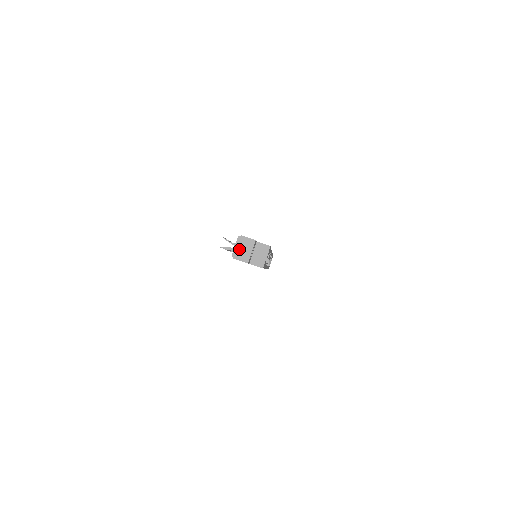
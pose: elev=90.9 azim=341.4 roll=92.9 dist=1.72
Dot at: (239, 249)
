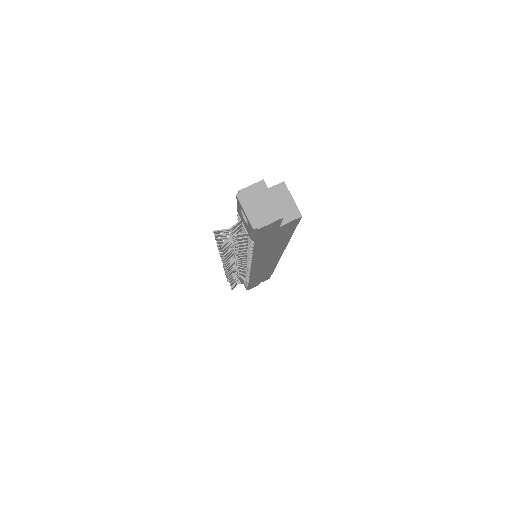
Dot at: (254, 210)
